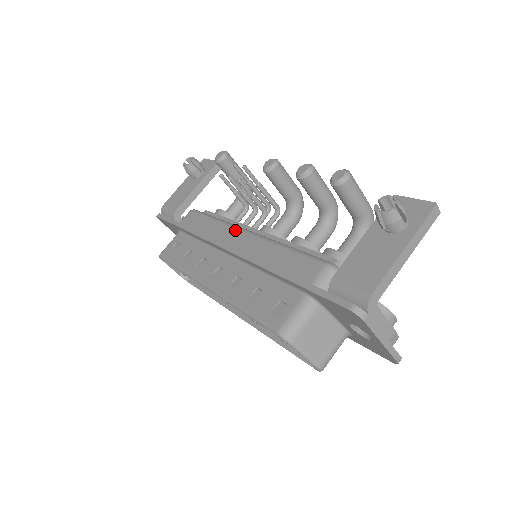
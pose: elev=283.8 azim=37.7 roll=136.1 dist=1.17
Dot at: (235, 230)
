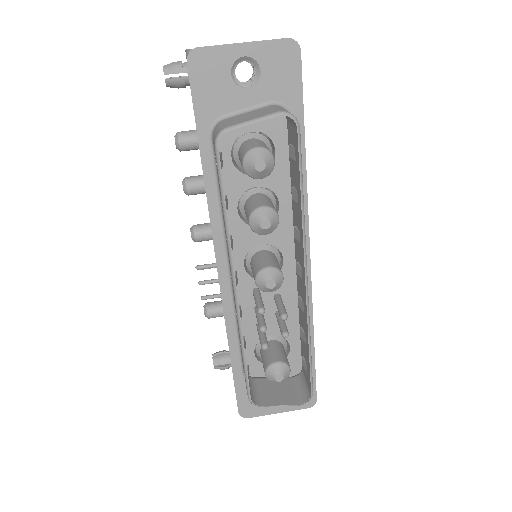
Dot at: occluded
